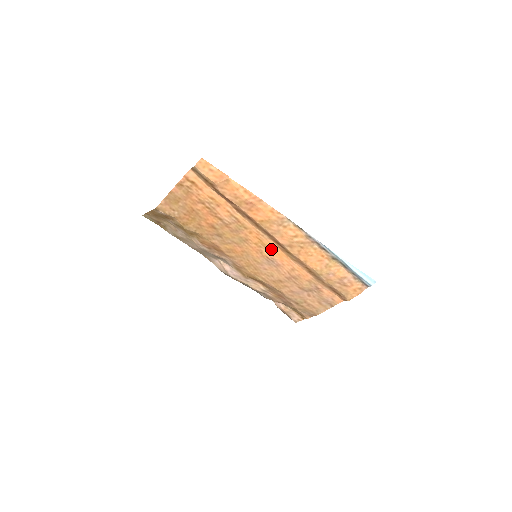
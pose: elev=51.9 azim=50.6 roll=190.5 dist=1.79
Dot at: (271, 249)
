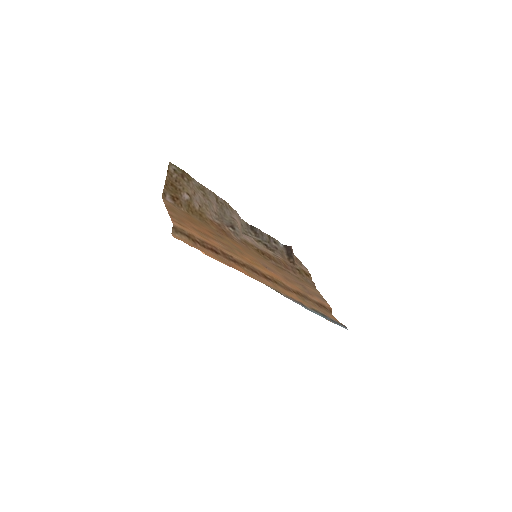
Dot at: (264, 269)
